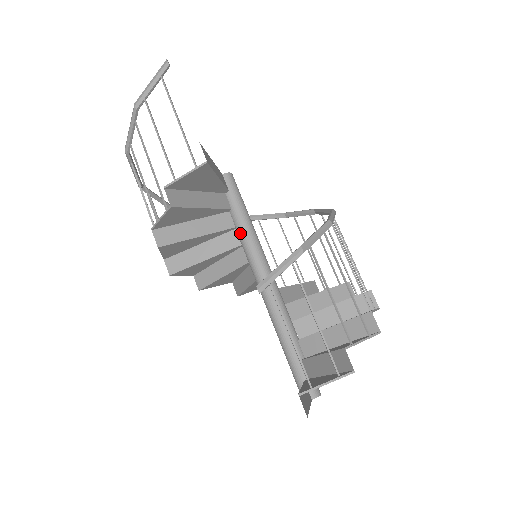
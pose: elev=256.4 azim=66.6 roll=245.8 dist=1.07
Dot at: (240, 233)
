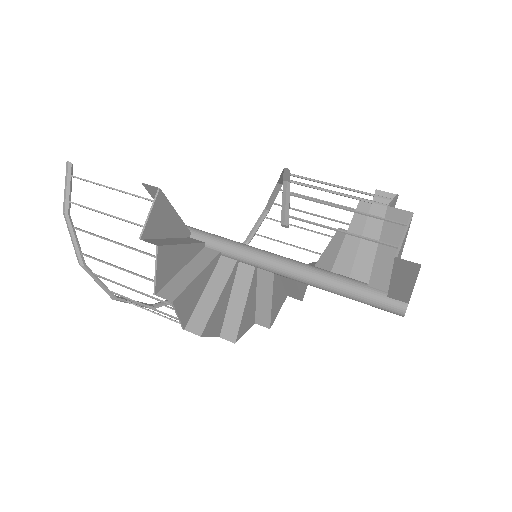
Dot at: (228, 251)
